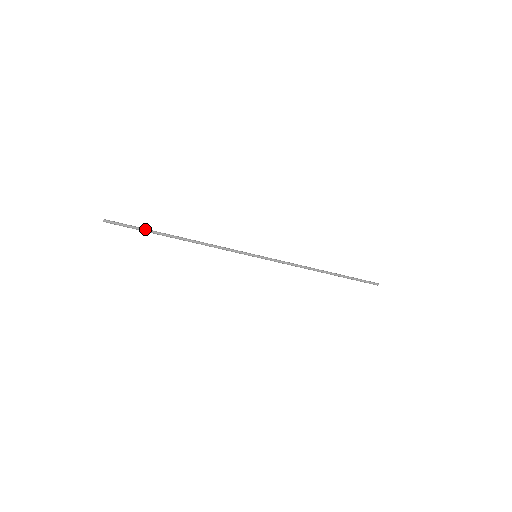
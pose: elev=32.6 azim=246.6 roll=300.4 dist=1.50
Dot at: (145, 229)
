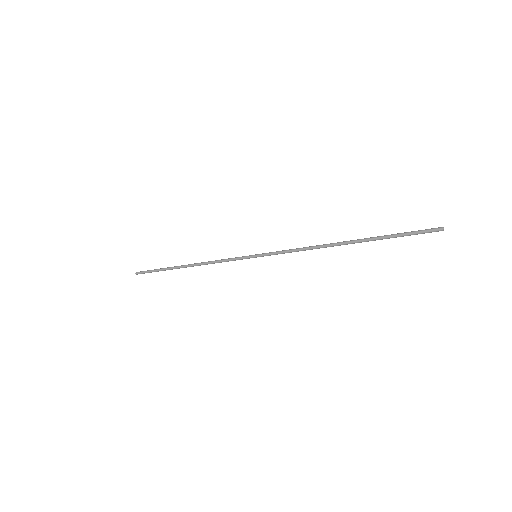
Dot at: (161, 269)
